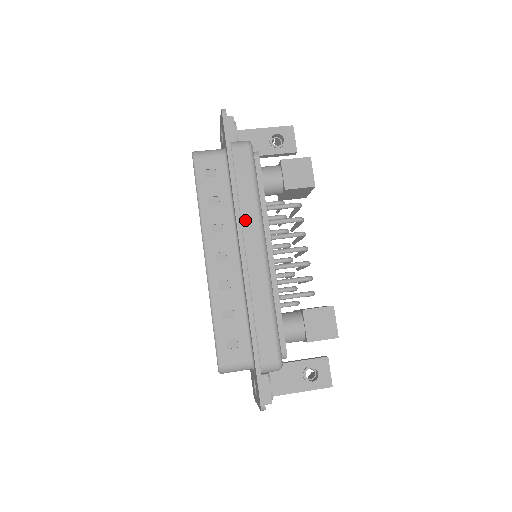
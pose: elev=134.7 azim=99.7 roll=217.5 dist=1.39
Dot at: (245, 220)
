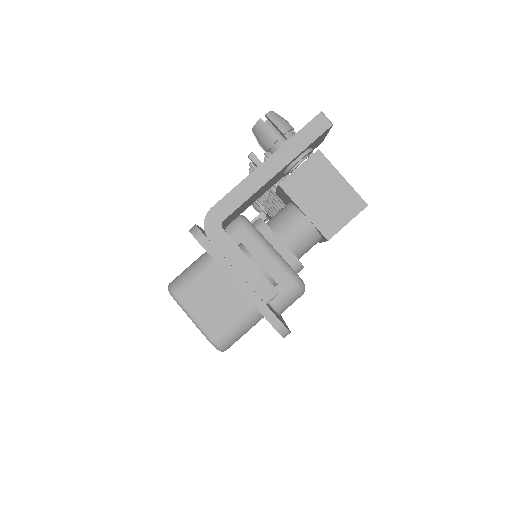
Dot at: occluded
